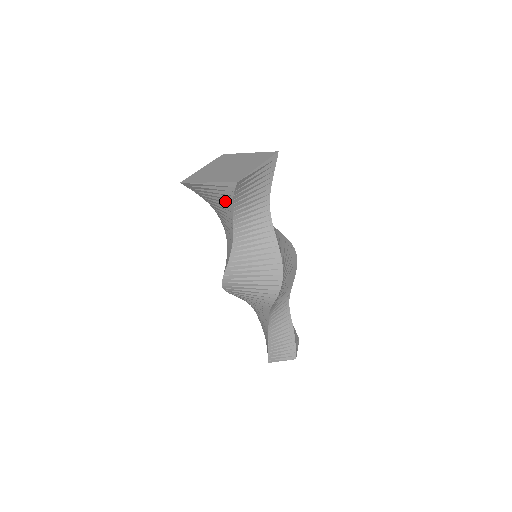
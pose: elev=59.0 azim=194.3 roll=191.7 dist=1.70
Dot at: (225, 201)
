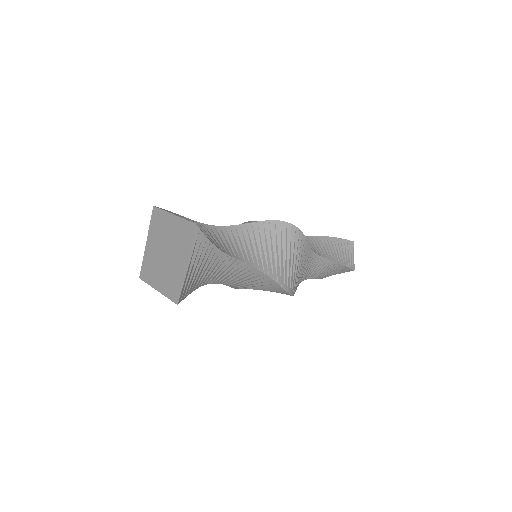
Dot at: occluded
